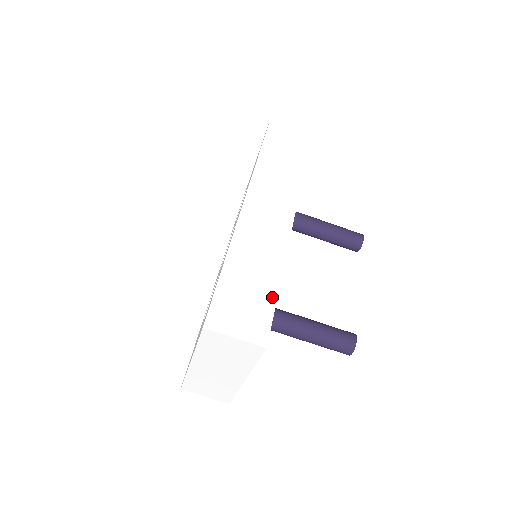
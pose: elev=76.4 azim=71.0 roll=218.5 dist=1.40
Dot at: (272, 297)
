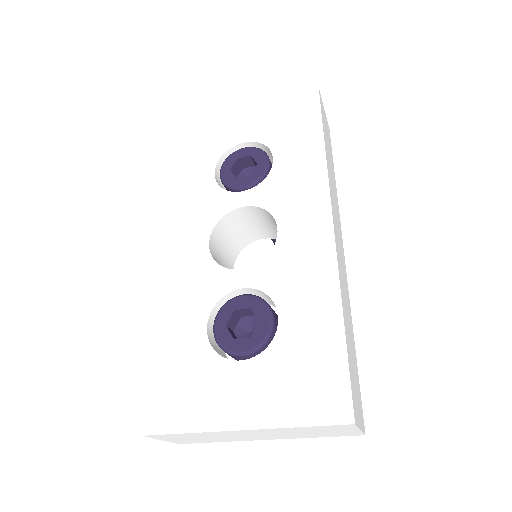
Dot at: occluded
